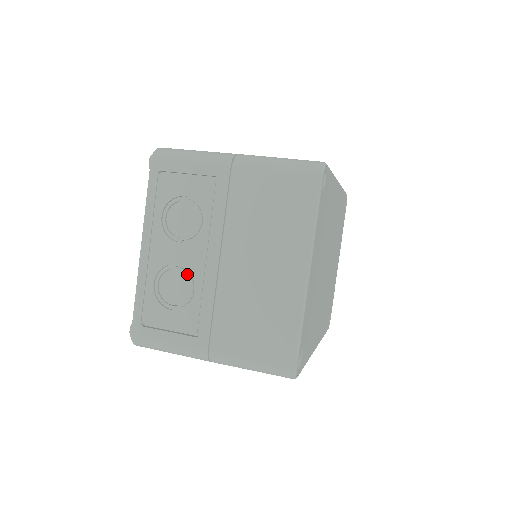
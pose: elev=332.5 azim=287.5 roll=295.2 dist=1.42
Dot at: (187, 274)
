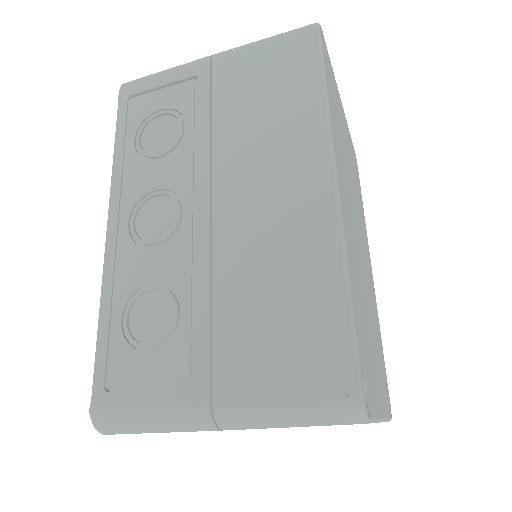
Dot at: occluded
